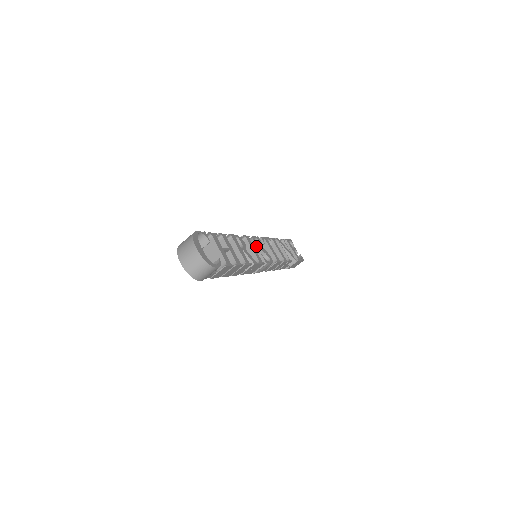
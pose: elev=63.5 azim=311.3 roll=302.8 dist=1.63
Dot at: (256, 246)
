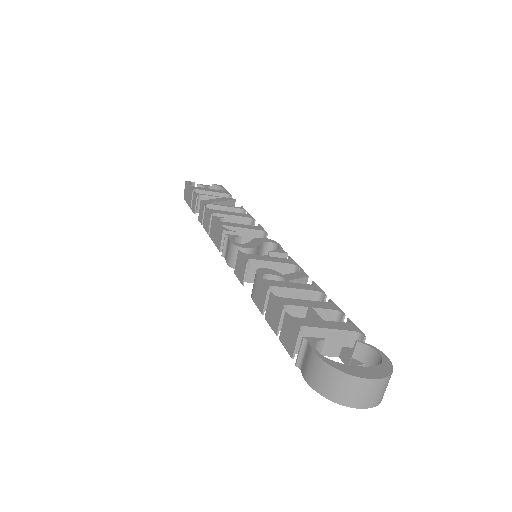
Dot at: (252, 250)
